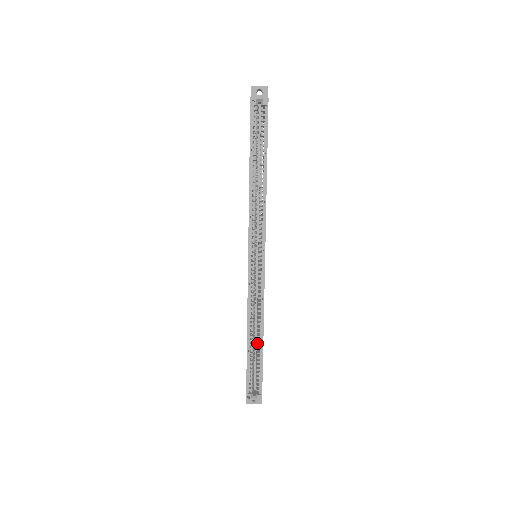
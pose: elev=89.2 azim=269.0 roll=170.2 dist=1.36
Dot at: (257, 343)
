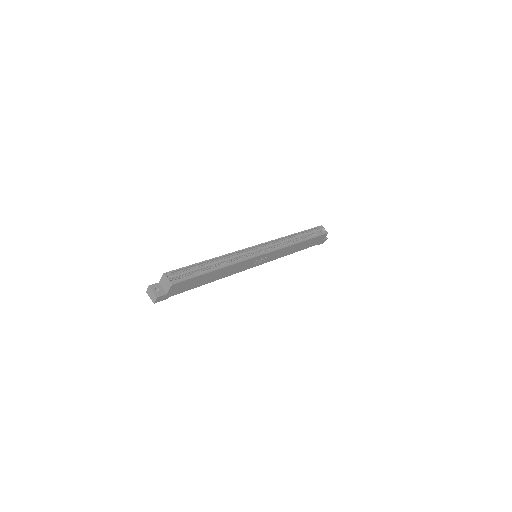
Dot at: (210, 269)
